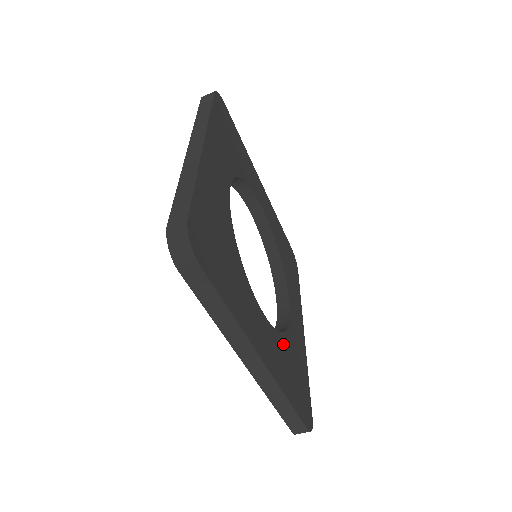
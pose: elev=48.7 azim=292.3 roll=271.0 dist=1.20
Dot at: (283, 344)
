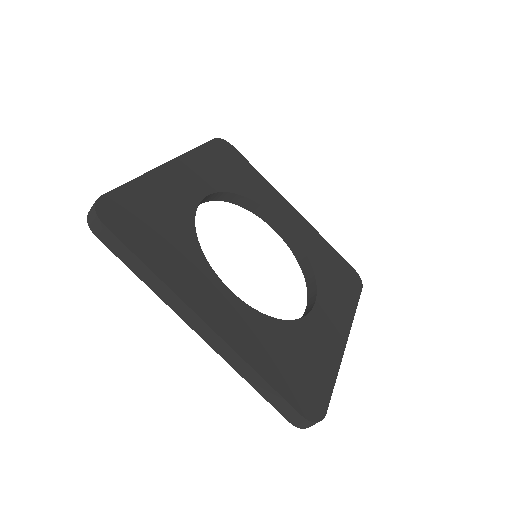
Dot at: (272, 327)
